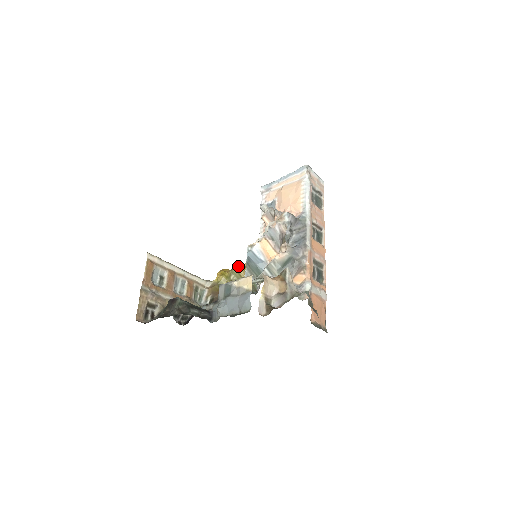
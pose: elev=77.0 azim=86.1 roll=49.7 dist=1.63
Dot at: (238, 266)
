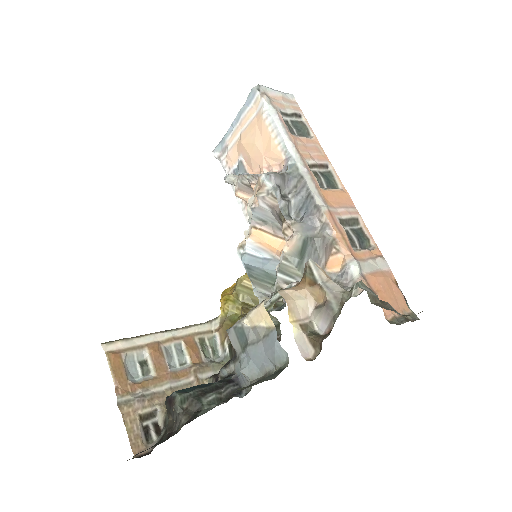
Dot at: (241, 278)
